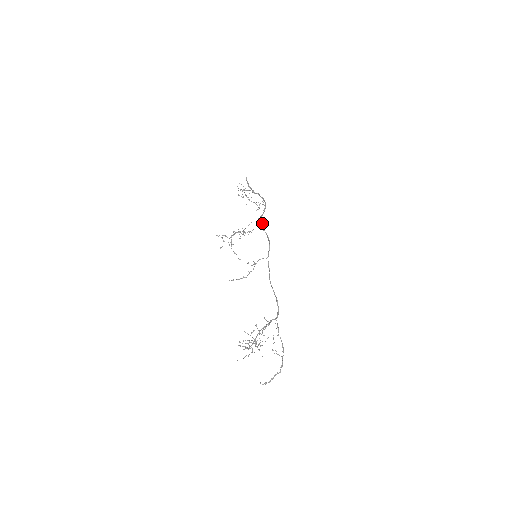
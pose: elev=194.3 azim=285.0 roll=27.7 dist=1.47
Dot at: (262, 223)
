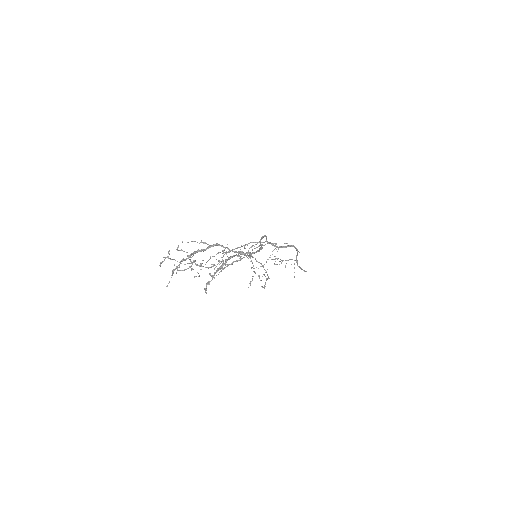
Dot at: (271, 243)
